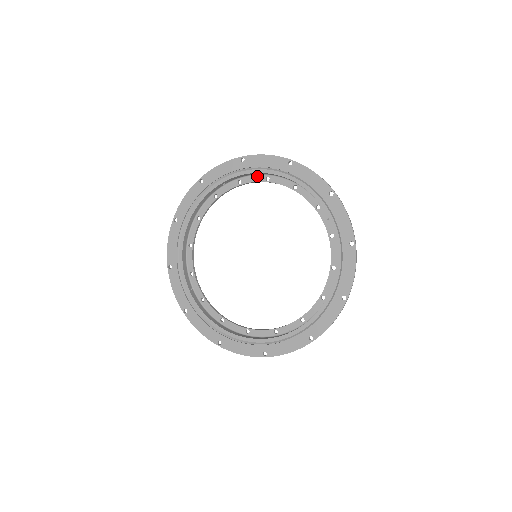
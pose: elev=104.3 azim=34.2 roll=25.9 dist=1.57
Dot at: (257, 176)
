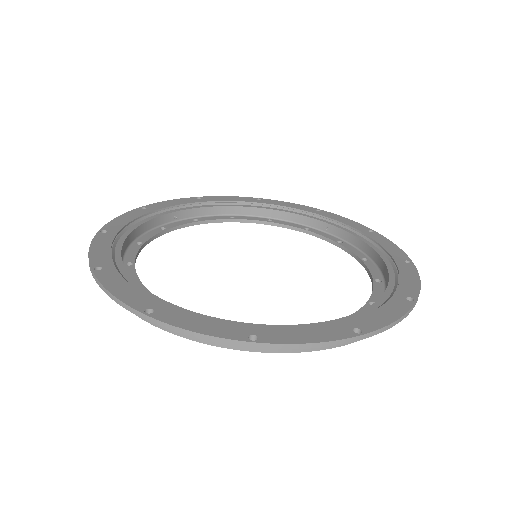
Dot at: (217, 216)
